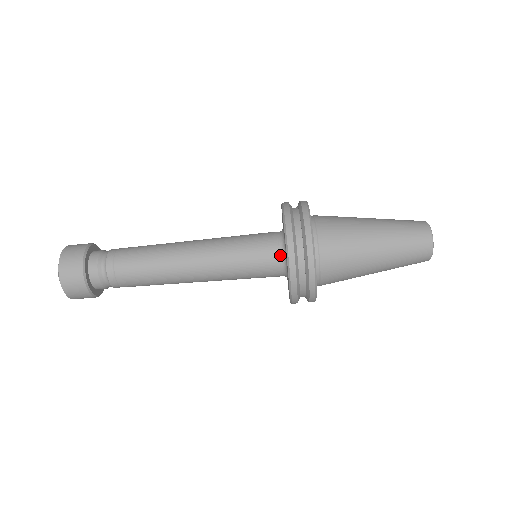
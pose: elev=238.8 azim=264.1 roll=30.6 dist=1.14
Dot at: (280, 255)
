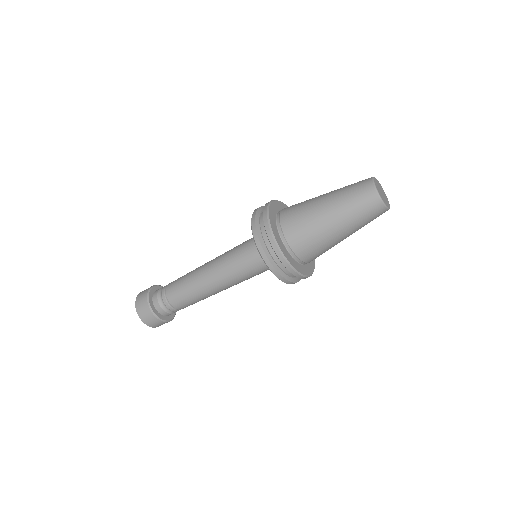
Dot at: occluded
